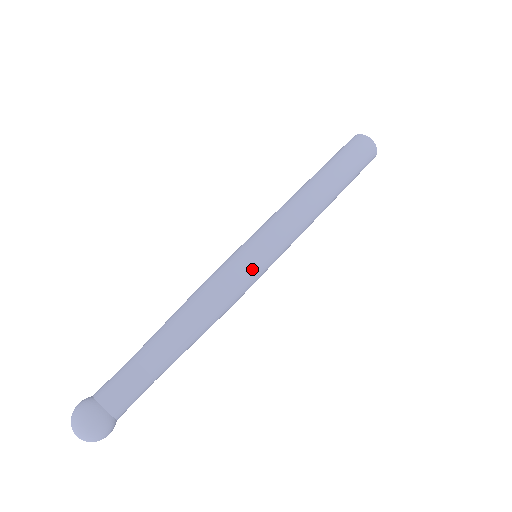
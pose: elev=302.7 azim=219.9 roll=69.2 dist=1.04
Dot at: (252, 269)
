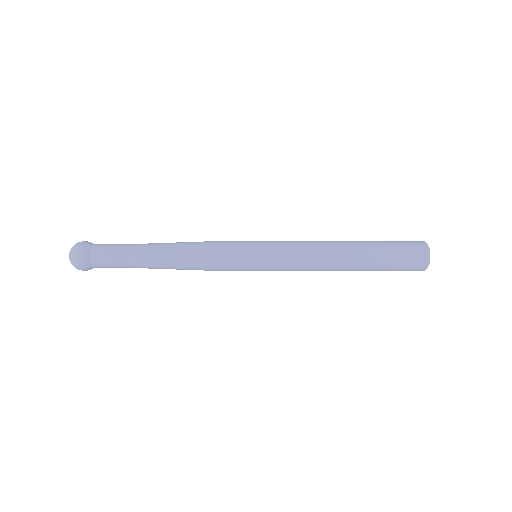
Dot at: (239, 249)
